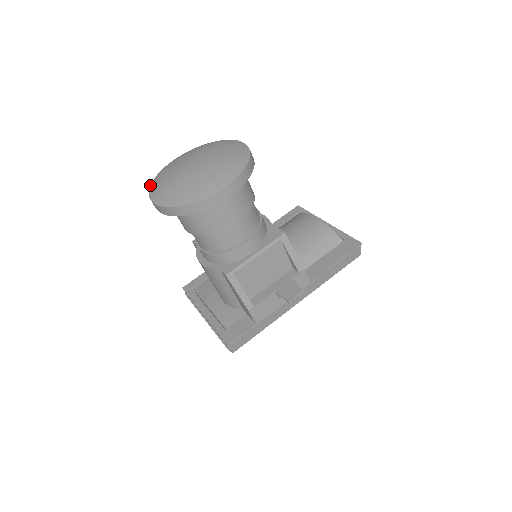
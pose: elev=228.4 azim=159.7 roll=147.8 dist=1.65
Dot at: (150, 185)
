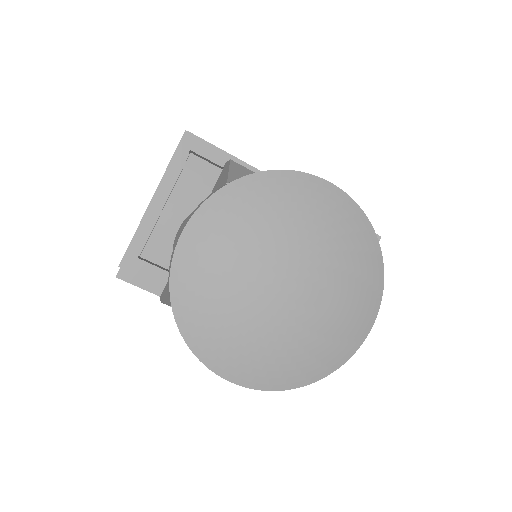
Dot at: (232, 181)
